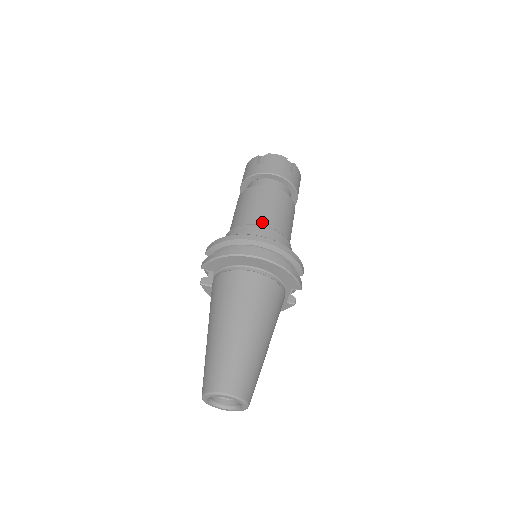
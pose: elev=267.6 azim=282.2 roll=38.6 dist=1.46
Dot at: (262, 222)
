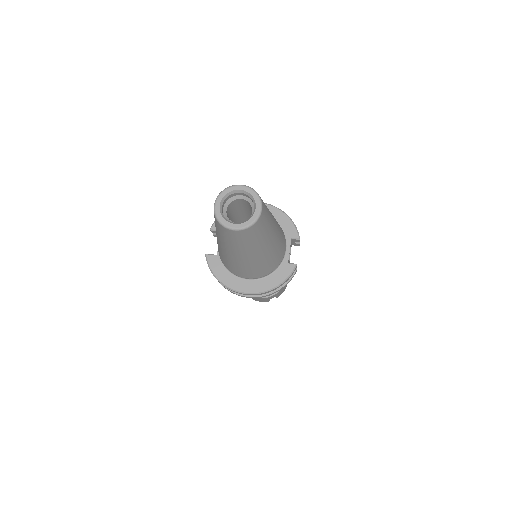
Dot at: occluded
